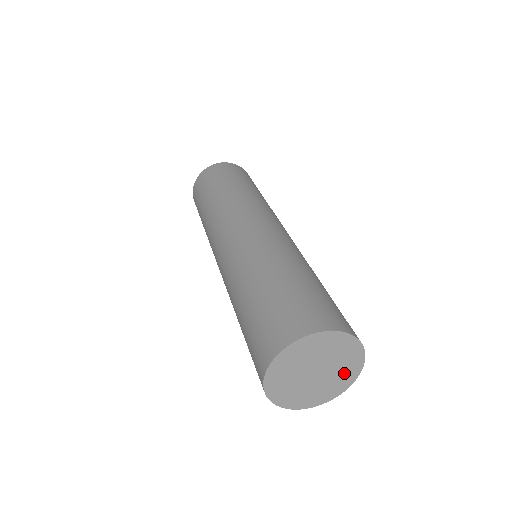
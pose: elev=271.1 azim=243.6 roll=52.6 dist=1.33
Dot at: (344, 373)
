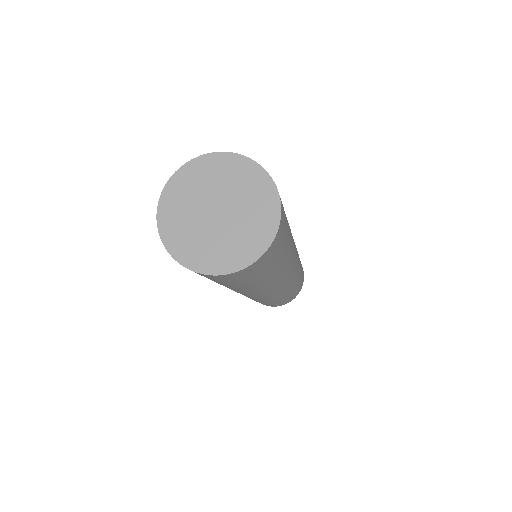
Dot at: (249, 186)
